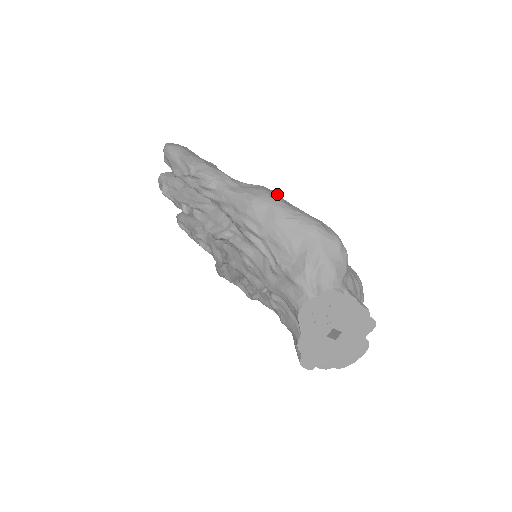
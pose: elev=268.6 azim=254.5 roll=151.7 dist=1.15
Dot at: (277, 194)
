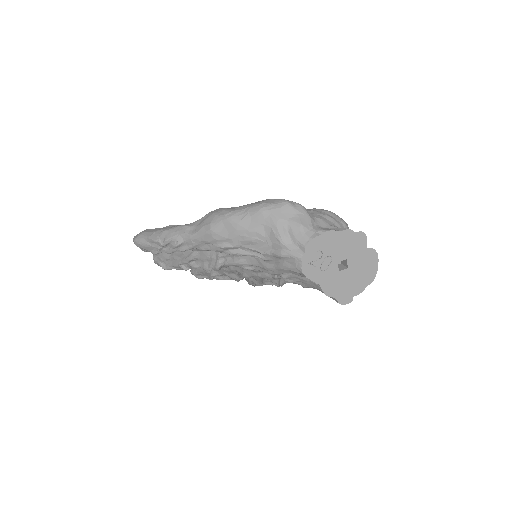
Dot at: (223, 209)
